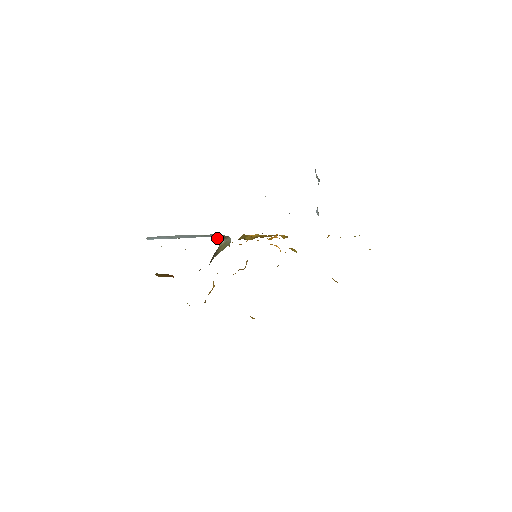
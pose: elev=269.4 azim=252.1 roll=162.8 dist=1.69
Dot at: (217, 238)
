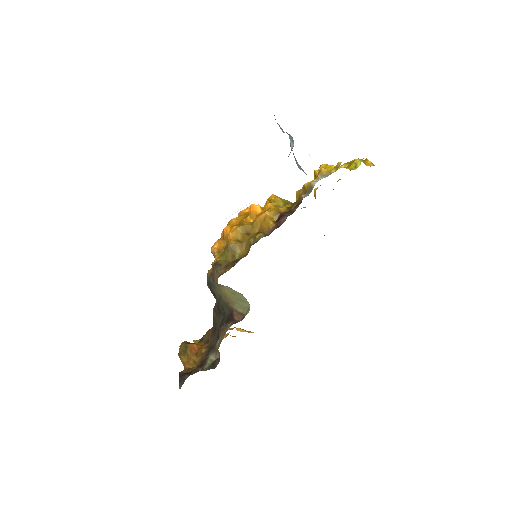
Dot at: occluded
